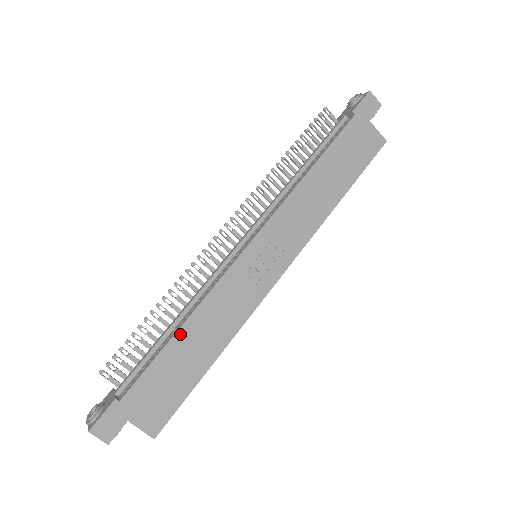
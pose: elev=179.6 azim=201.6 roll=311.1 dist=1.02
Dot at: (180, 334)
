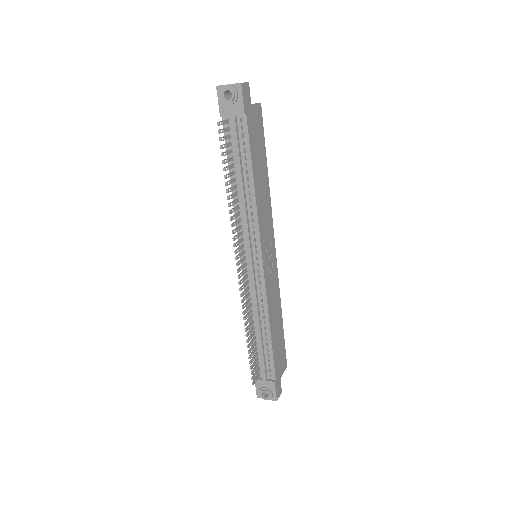
Dot at: (272, 332)
